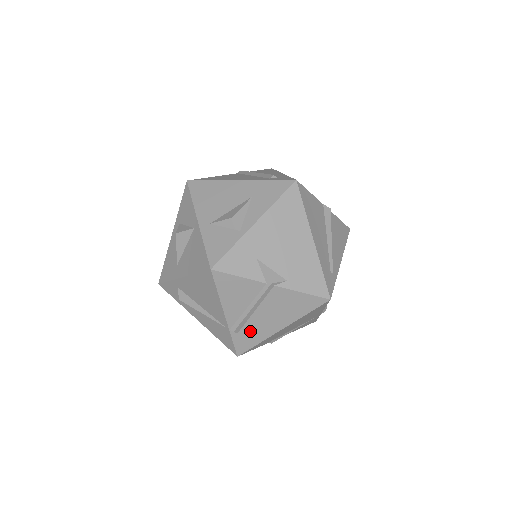
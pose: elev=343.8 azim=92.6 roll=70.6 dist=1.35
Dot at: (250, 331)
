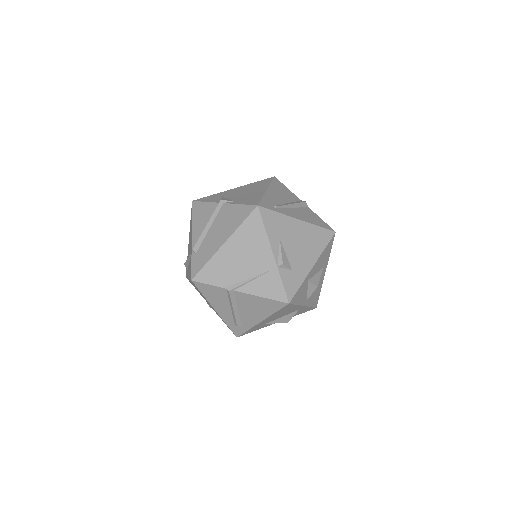
Dot at: (204, 250)
